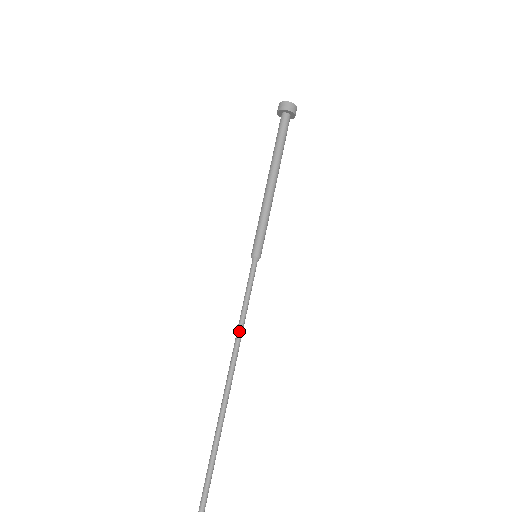
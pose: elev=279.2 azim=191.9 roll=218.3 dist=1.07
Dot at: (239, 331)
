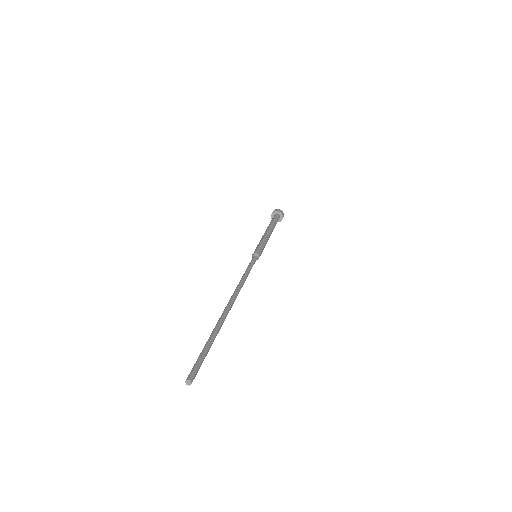
Dot at: (240, 281)
